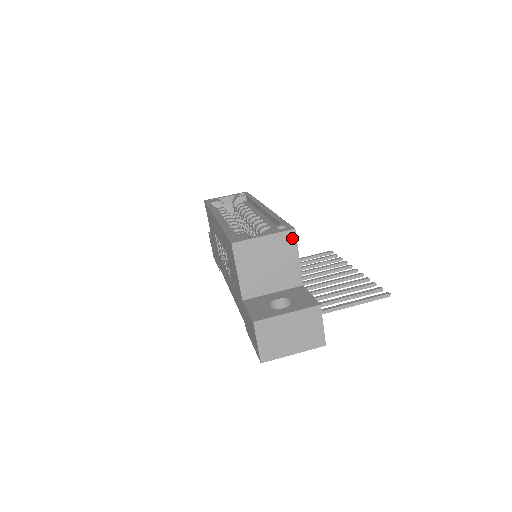
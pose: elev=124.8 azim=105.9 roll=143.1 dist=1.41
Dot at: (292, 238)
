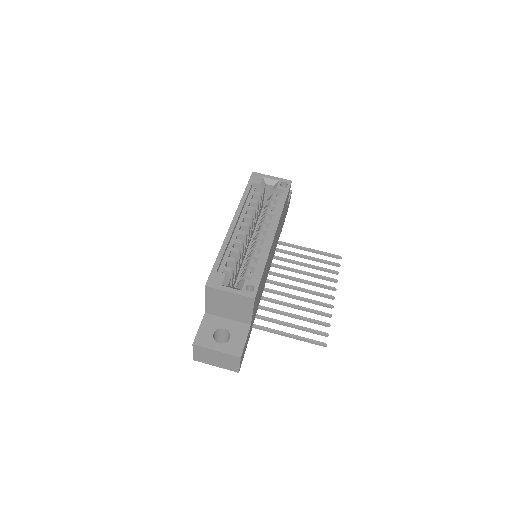
Dot at: (251, 302)
